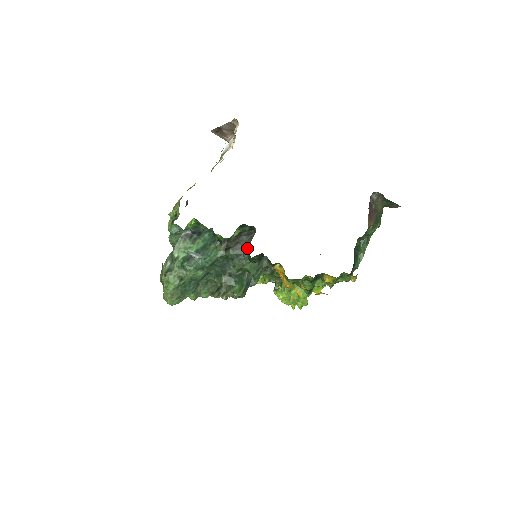
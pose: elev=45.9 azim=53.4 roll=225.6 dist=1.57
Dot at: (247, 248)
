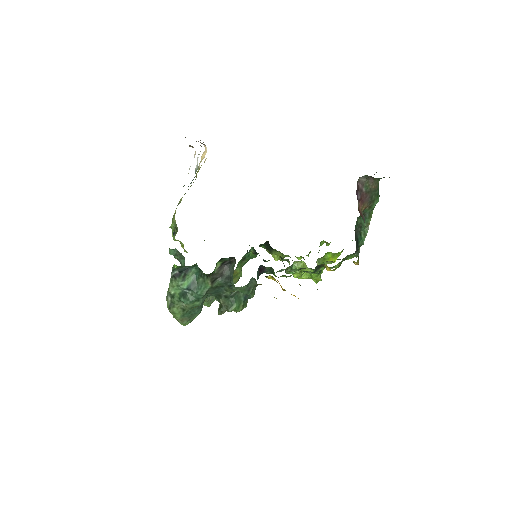
Dot at: (232, 277)
